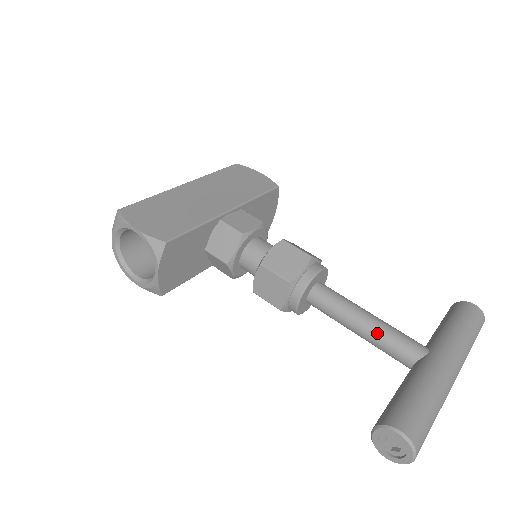
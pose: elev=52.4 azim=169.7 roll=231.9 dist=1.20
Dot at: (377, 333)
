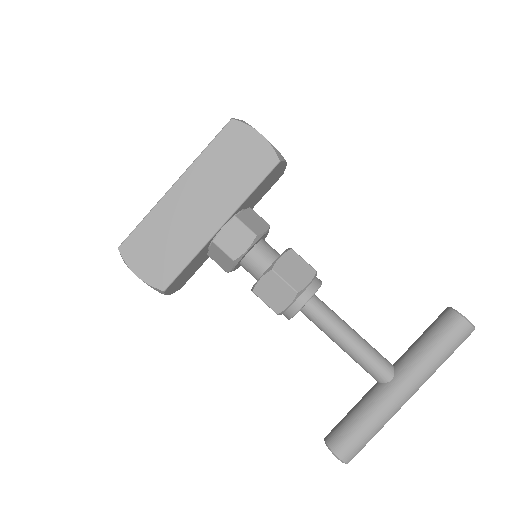
Dot at: (352, 356)
